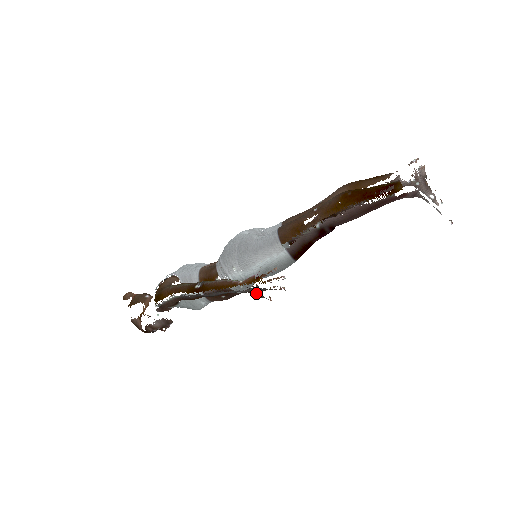
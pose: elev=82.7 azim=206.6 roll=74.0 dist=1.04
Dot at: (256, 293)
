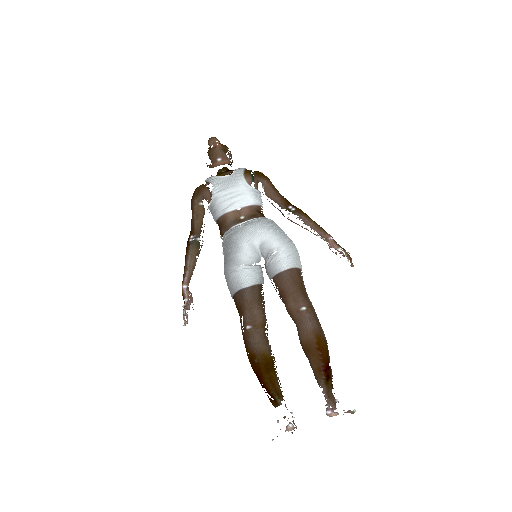
Dot at: occluded
